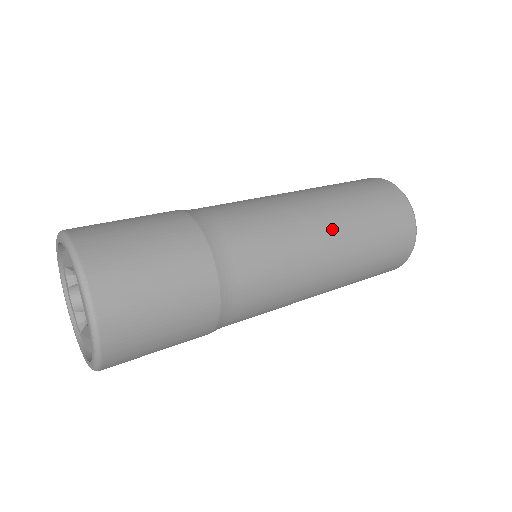
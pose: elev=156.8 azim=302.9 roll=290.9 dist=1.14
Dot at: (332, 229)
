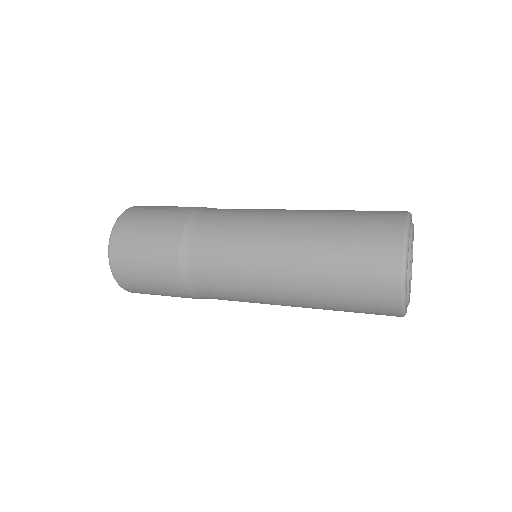
Dot at: (287, 280)
